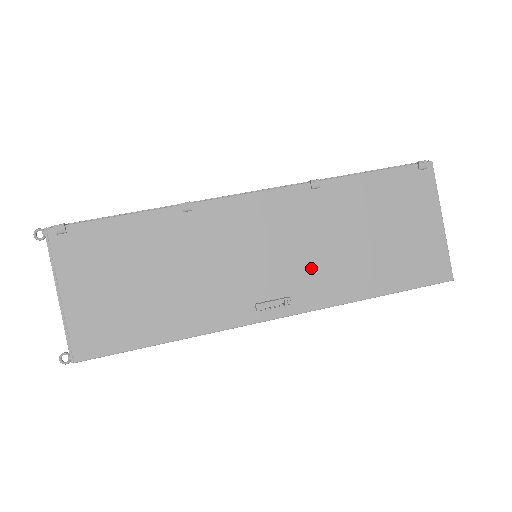
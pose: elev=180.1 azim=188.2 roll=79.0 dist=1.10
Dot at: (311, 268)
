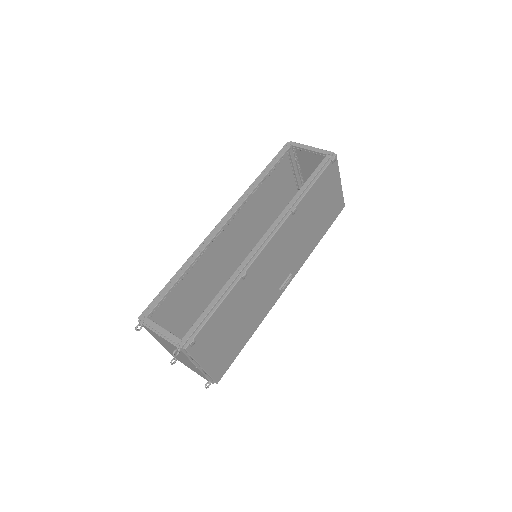
Dot at: (297, 252)
